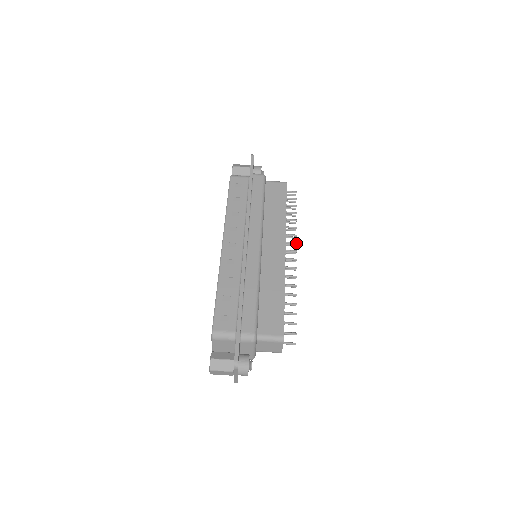
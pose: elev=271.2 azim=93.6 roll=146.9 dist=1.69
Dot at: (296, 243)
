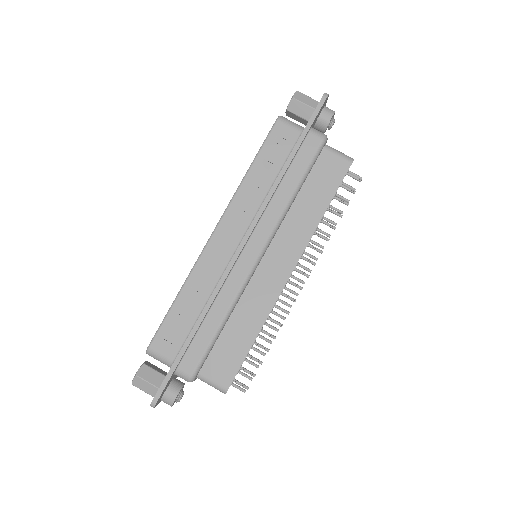
Dot at: (314, 264)
